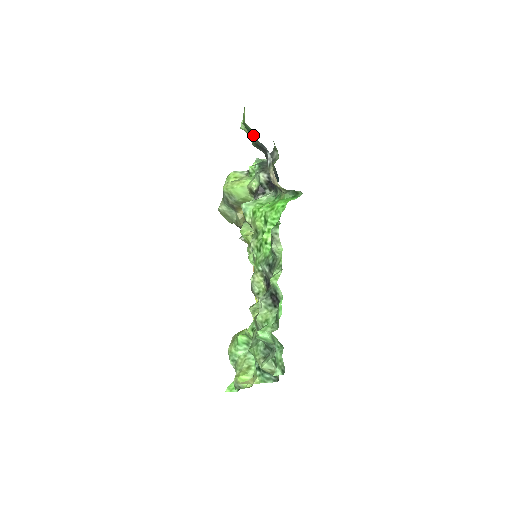
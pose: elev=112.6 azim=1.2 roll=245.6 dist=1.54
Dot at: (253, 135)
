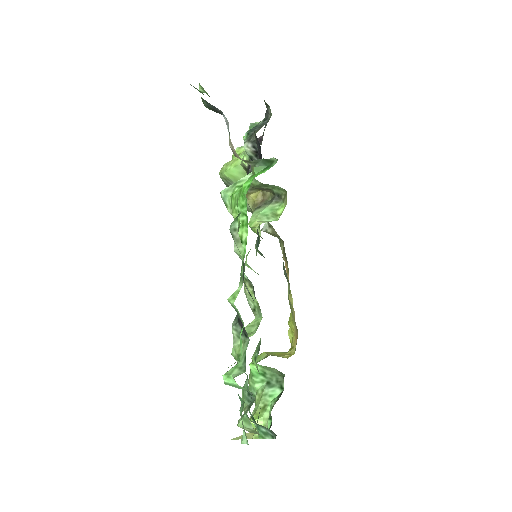
Dot at: occluded
